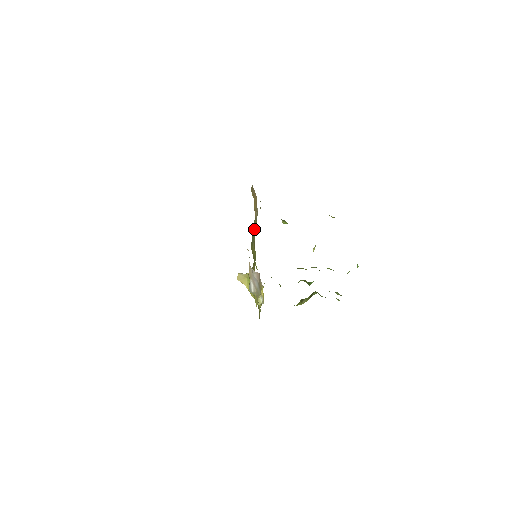
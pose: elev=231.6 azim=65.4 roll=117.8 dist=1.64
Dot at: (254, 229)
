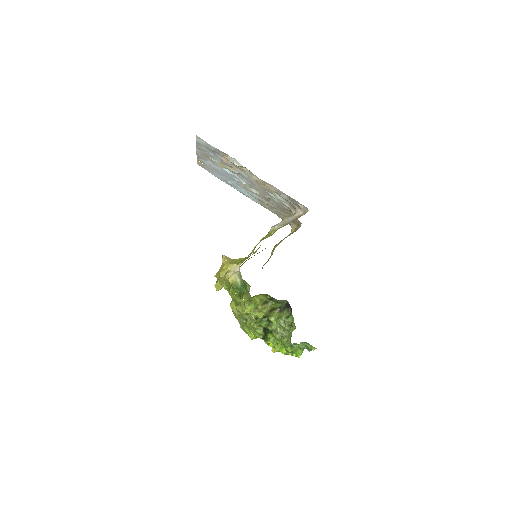
Dot at: occluded
